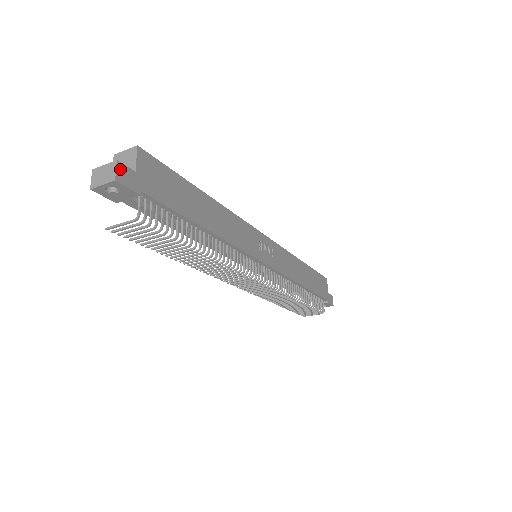
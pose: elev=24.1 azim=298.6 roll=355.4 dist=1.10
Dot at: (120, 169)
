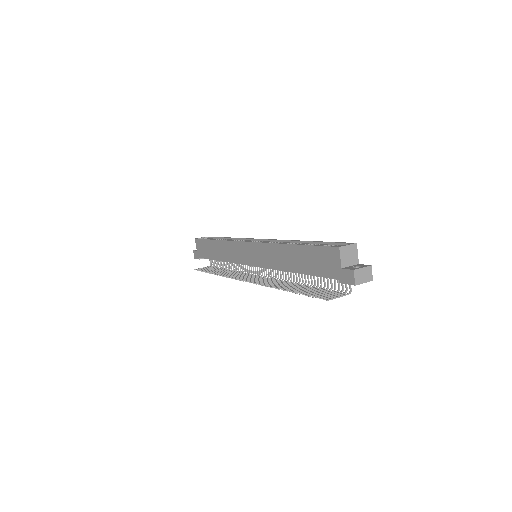
Dot at: (369, 270)
